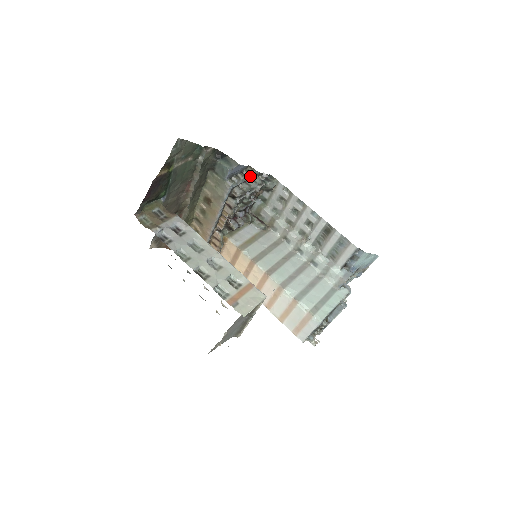
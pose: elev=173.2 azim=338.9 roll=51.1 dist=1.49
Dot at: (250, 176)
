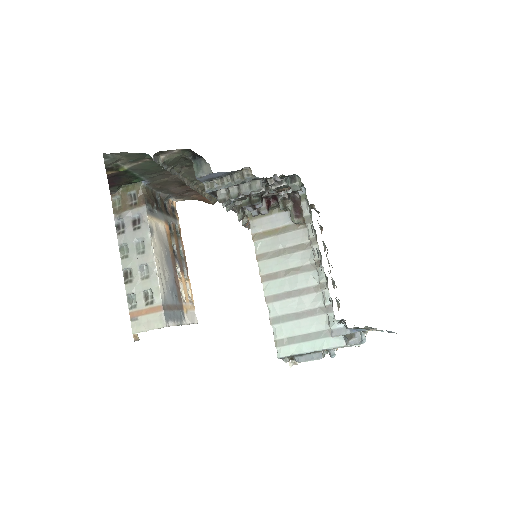
Dot at: (242, 181)
